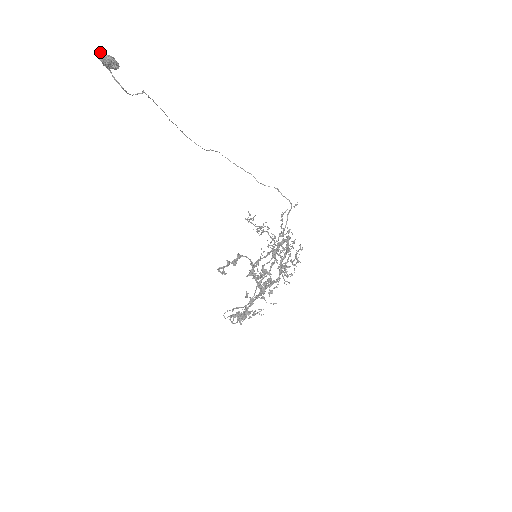
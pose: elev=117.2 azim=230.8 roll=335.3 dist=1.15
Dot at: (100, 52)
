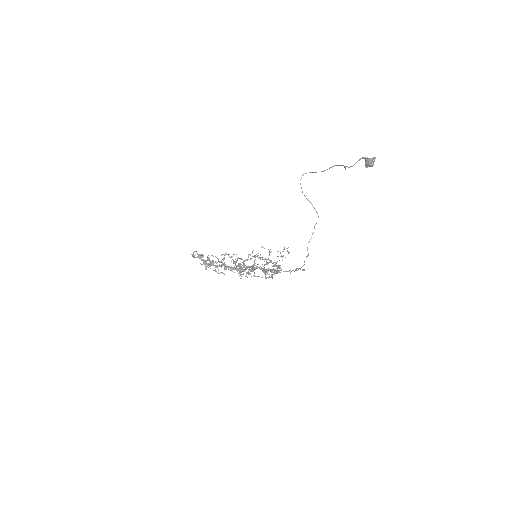
Dot at: (374, 158)
